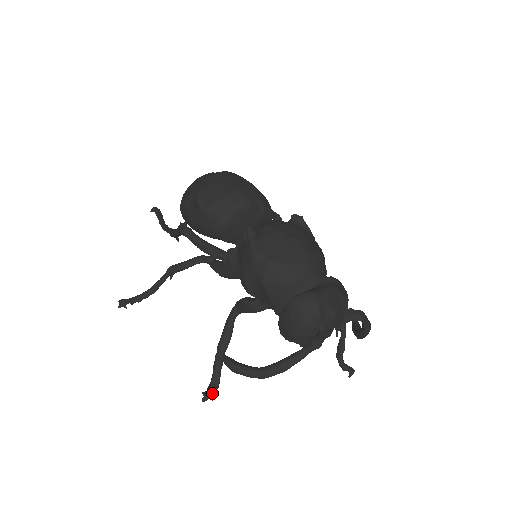
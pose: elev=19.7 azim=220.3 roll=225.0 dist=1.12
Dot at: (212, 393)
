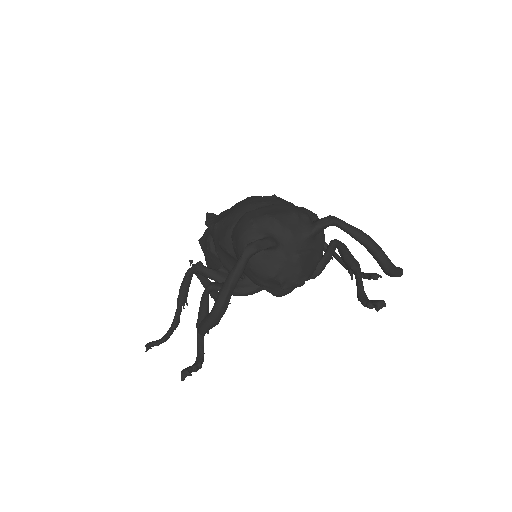
Dot at: (189, 368)
